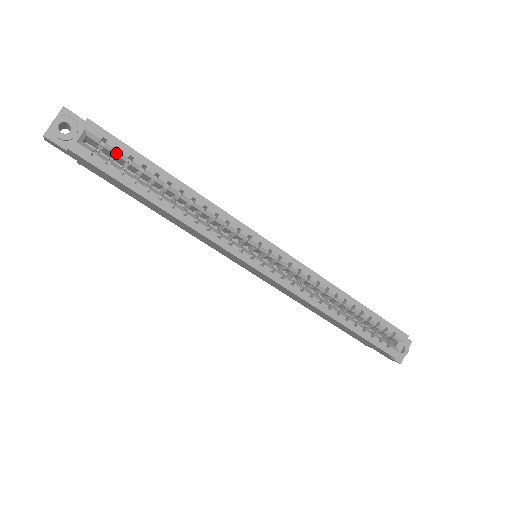
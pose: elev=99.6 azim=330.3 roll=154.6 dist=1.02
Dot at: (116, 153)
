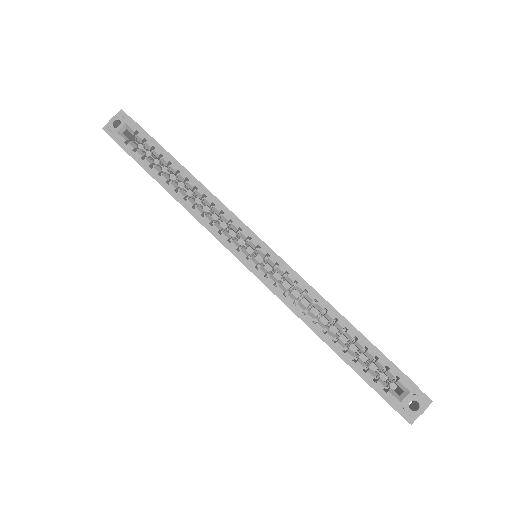
Dot at: (145, 144)
